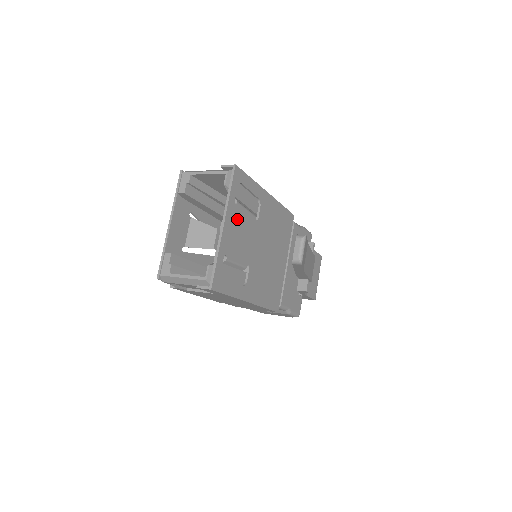
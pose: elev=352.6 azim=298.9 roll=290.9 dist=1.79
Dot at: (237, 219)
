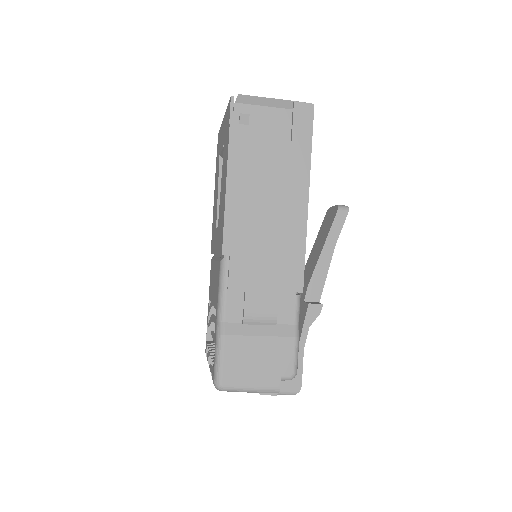
Dot at: occluded
